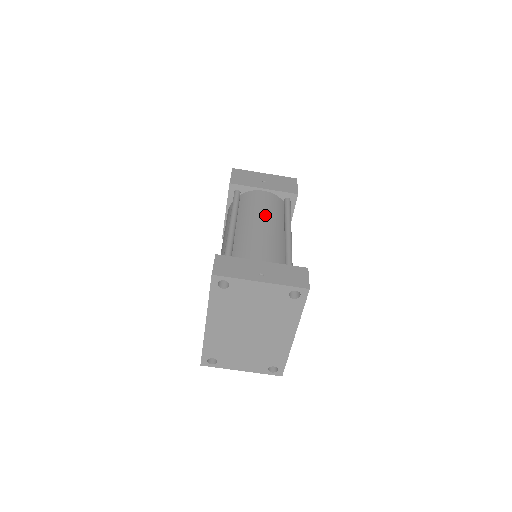
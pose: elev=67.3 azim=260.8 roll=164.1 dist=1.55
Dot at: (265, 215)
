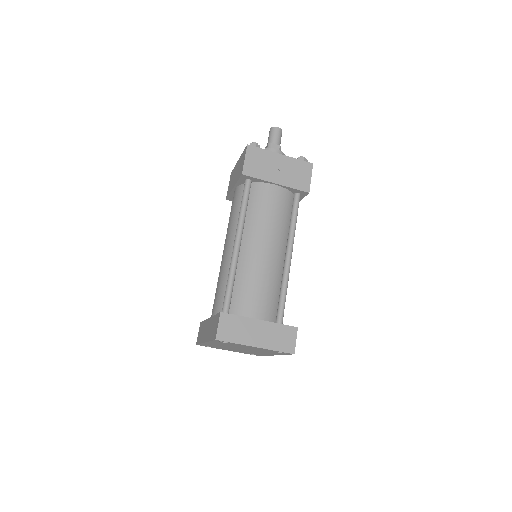
Dot at: (272, 227)
